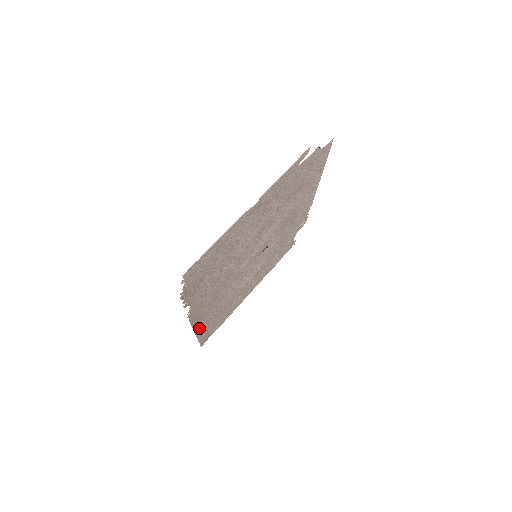
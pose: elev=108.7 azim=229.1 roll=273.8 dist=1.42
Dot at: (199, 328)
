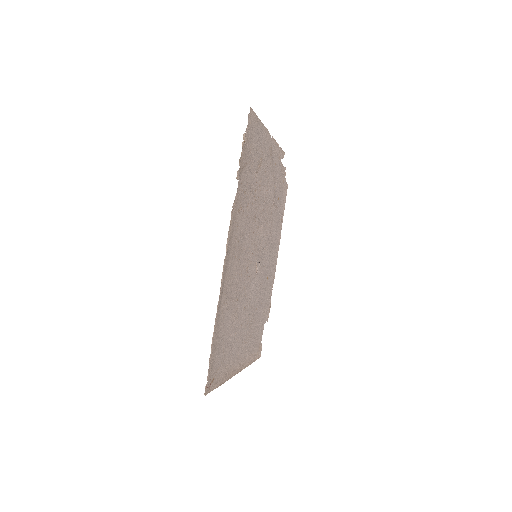
Dot at: (221, 298)
